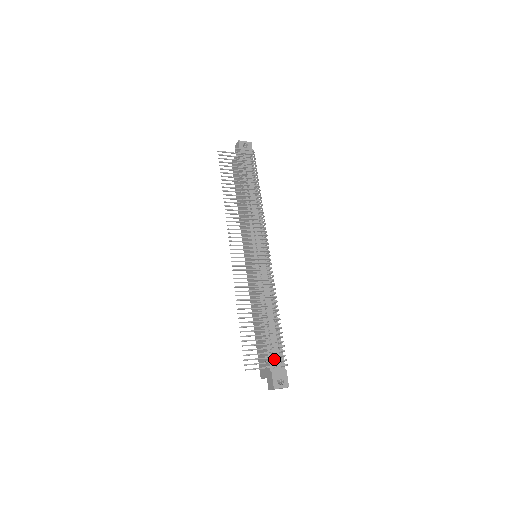
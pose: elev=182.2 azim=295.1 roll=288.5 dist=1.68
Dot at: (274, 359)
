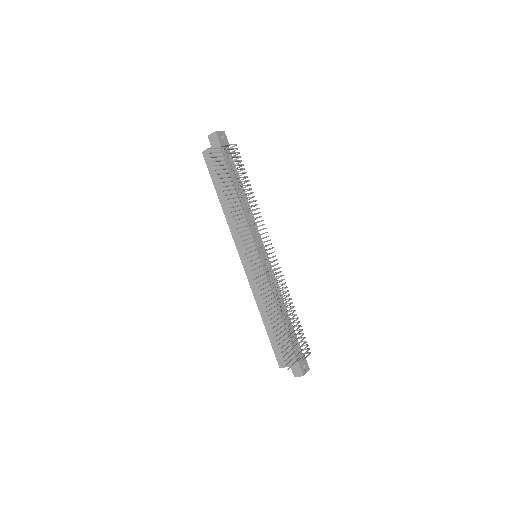
Dot at: occluded
